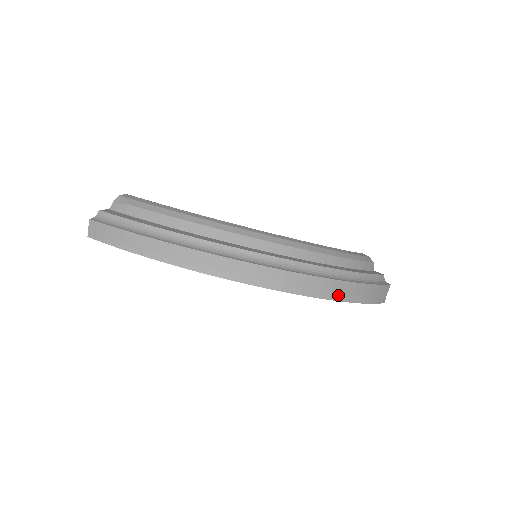
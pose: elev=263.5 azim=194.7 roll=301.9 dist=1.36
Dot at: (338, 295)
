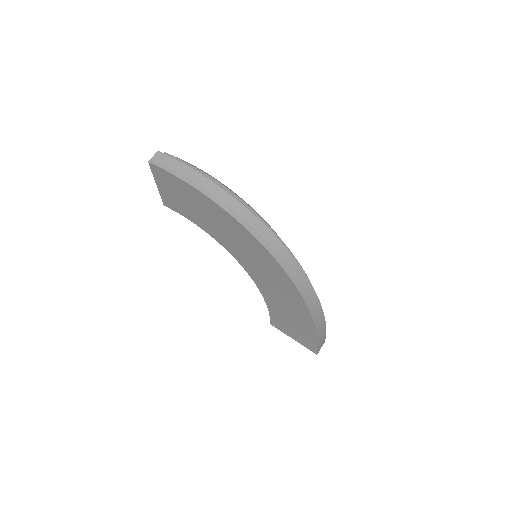
Dot at: (312, 308)
